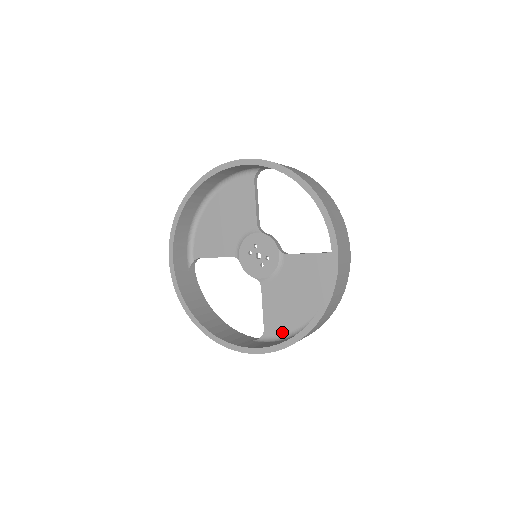
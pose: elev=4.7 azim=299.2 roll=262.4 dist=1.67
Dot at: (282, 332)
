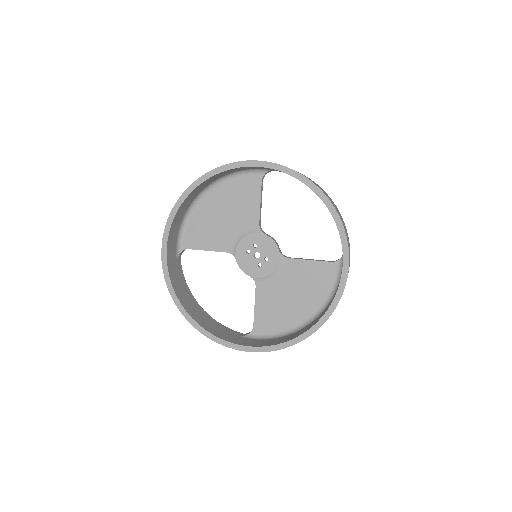
Dot at: (272, 330)
